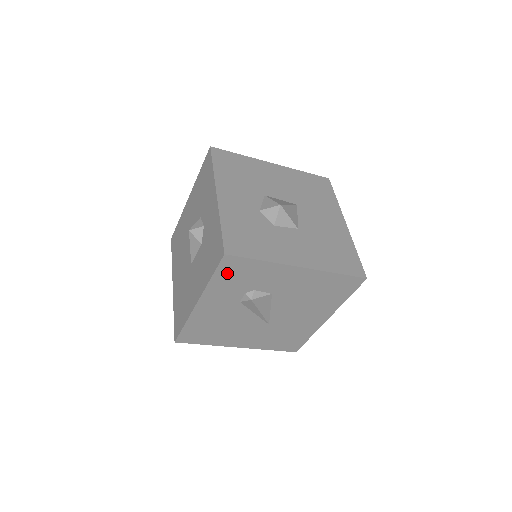
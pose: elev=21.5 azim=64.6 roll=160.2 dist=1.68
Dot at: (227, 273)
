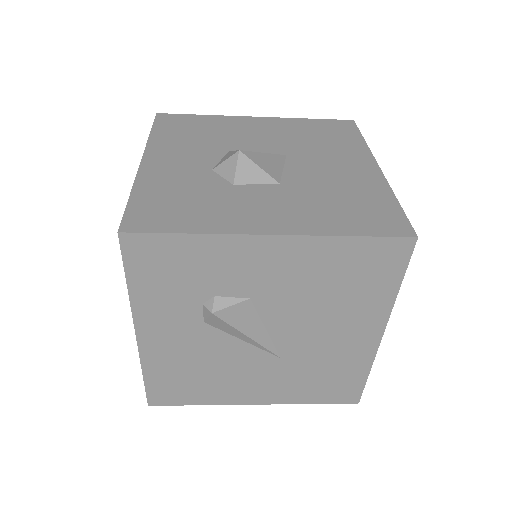
Dot at: (147, 270)
